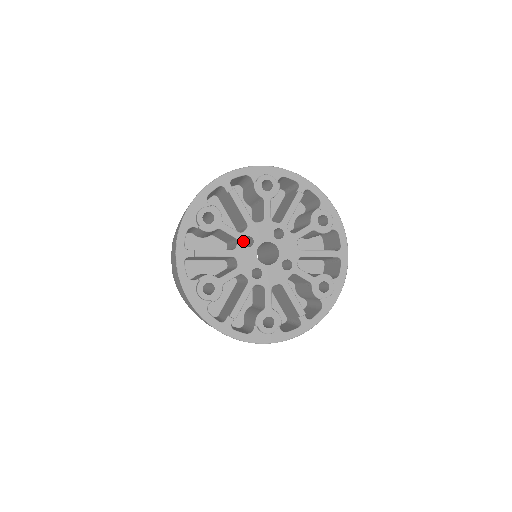
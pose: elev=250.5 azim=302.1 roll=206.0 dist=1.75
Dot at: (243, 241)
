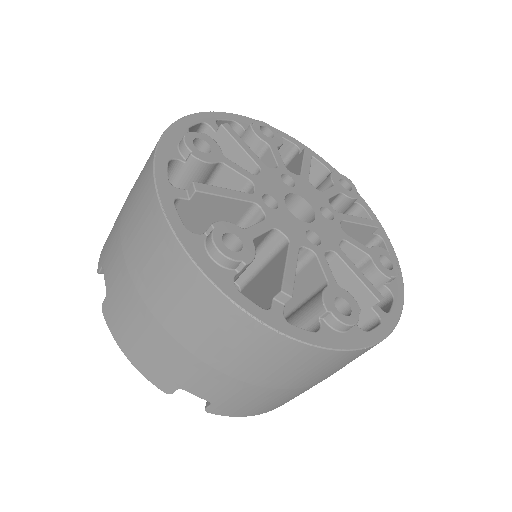
Dot at: occluded
